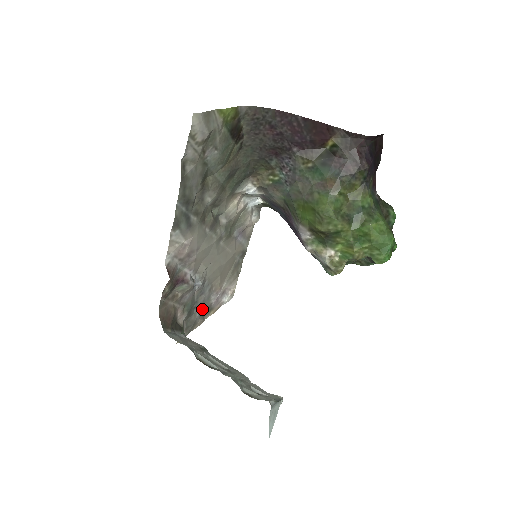
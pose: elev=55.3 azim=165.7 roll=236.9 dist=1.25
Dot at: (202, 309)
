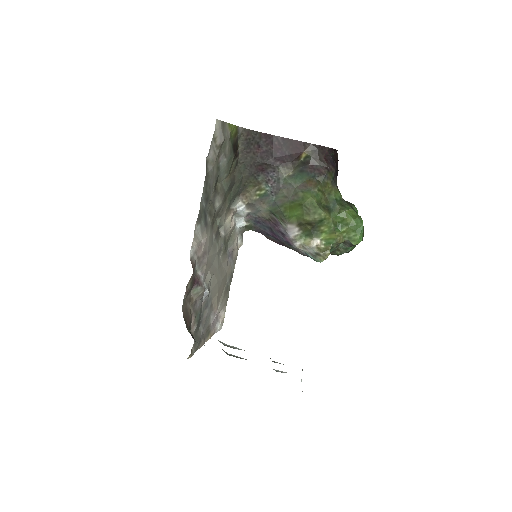
Dot at: (204, 328)
